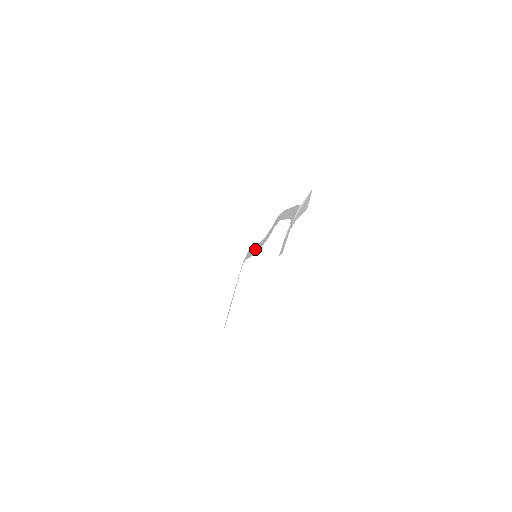
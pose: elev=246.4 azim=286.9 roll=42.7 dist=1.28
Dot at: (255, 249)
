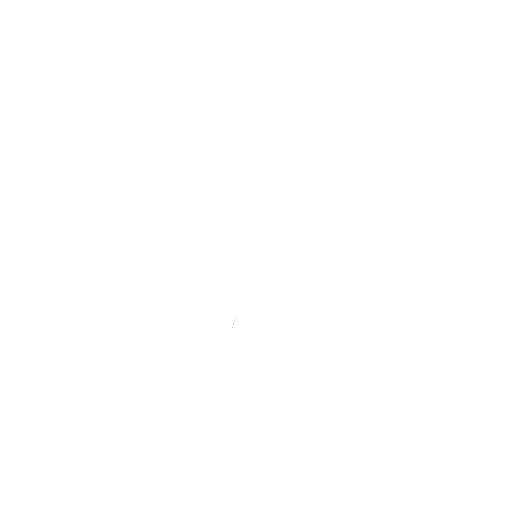
Dot at: occluded
